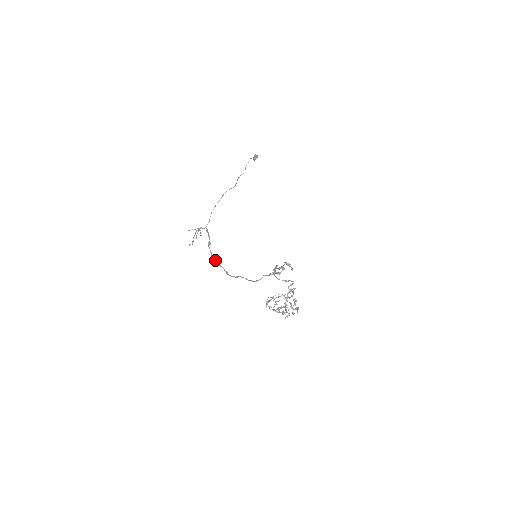
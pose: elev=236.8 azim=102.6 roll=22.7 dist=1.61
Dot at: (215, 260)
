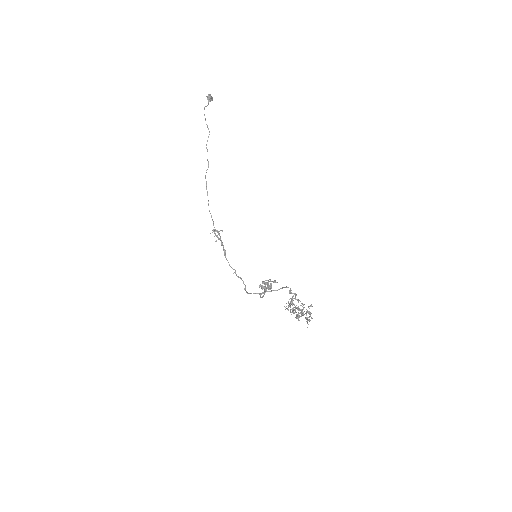
Dot at: occluded
